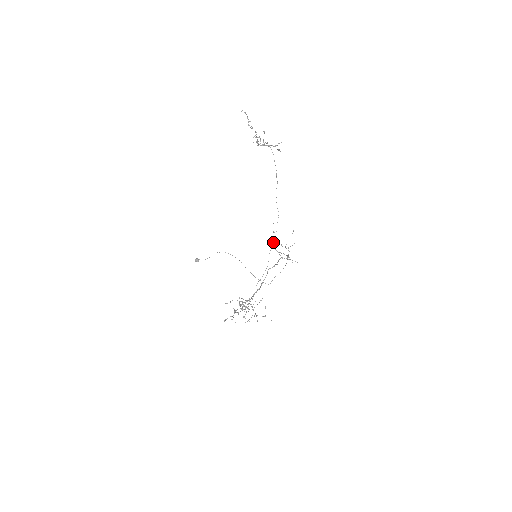
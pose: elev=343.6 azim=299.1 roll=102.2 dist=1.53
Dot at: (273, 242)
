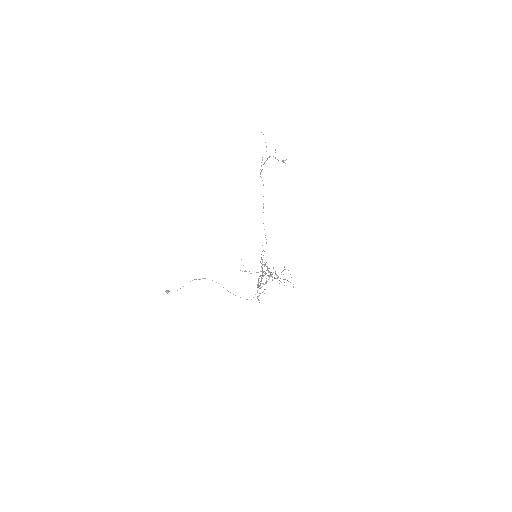
Dot at: (264, 251)
